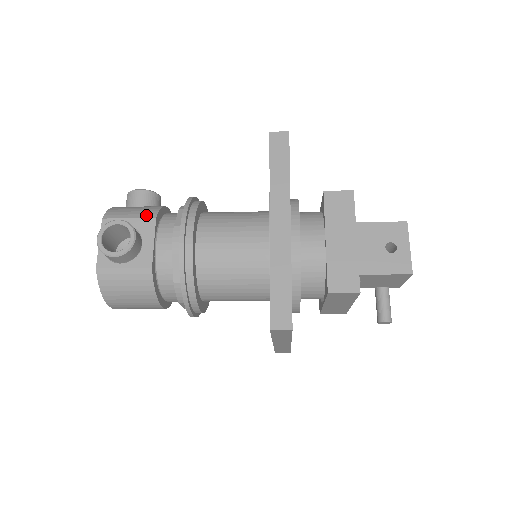
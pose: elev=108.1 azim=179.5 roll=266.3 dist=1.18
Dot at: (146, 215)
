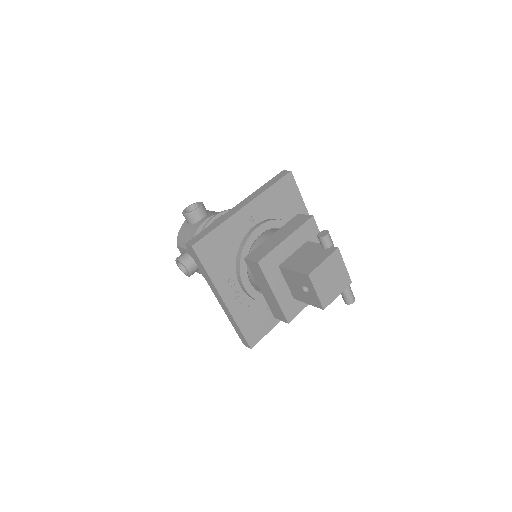
Dot at: occluded
